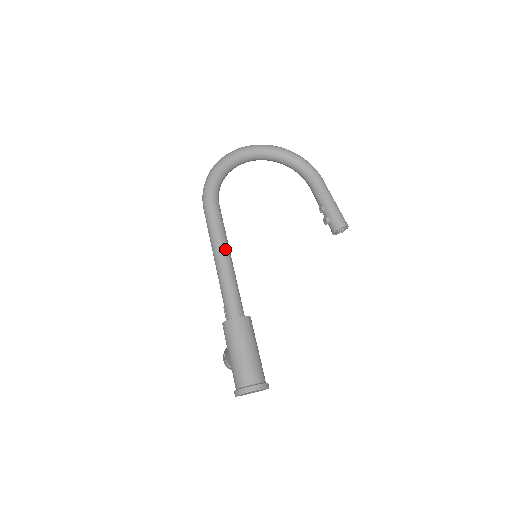
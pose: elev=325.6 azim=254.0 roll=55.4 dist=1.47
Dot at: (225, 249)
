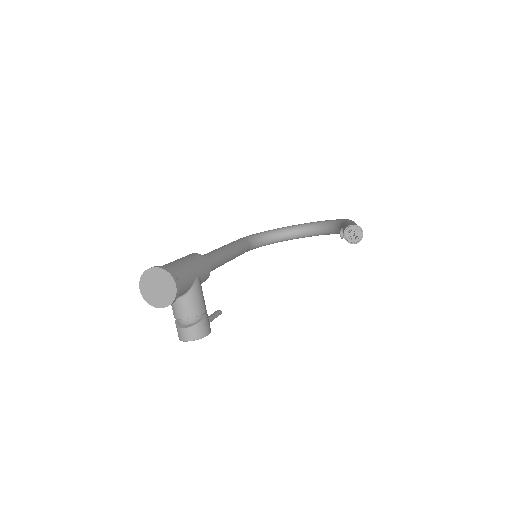
Dot at: (227, 246)
